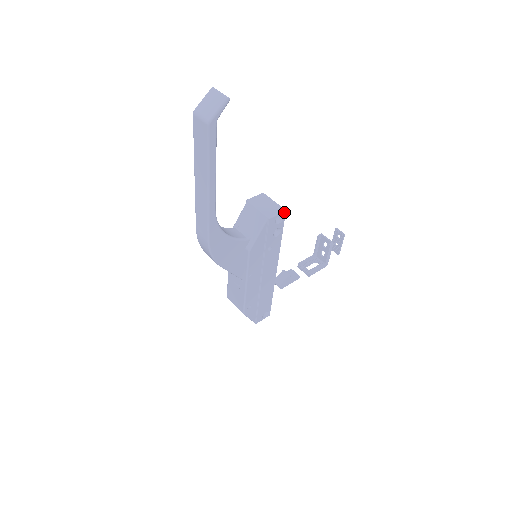
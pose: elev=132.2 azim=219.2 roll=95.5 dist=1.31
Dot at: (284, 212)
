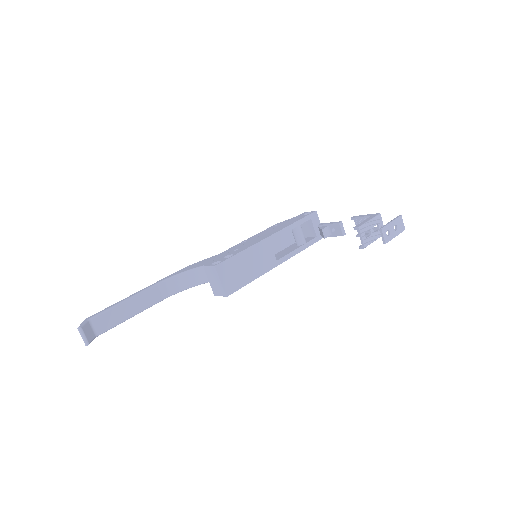
Dot at: (226, 296)
